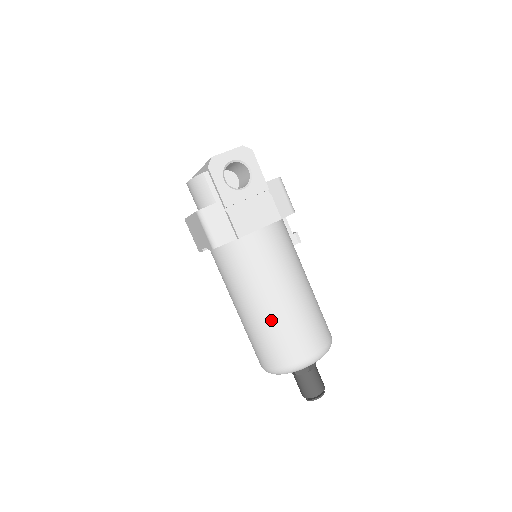
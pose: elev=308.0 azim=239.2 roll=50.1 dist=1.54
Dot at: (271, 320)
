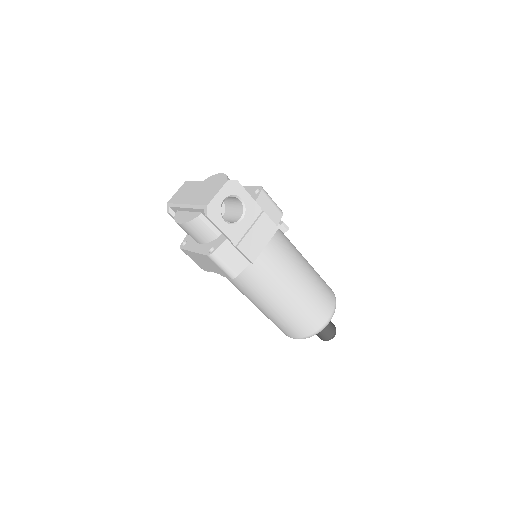
Dot at: (292, 308)
